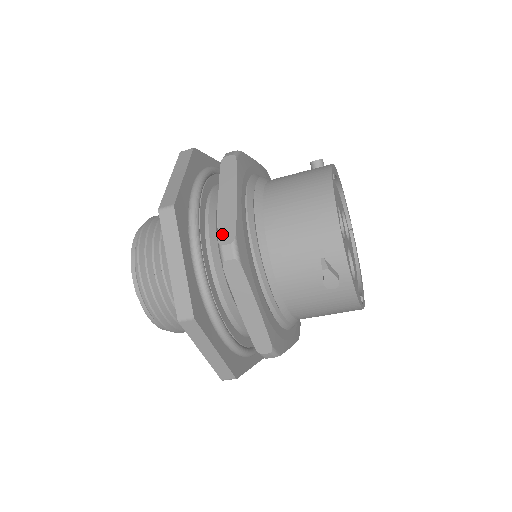
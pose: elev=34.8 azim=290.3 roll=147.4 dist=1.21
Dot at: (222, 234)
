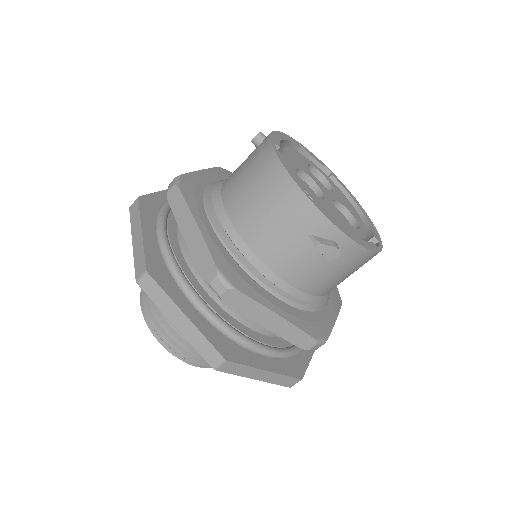
Dot at: (204, 271)
